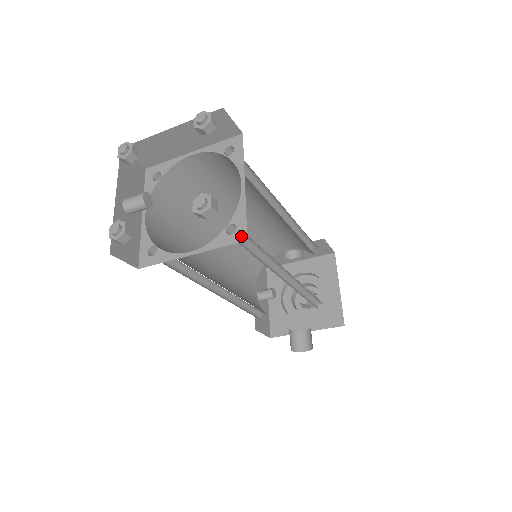
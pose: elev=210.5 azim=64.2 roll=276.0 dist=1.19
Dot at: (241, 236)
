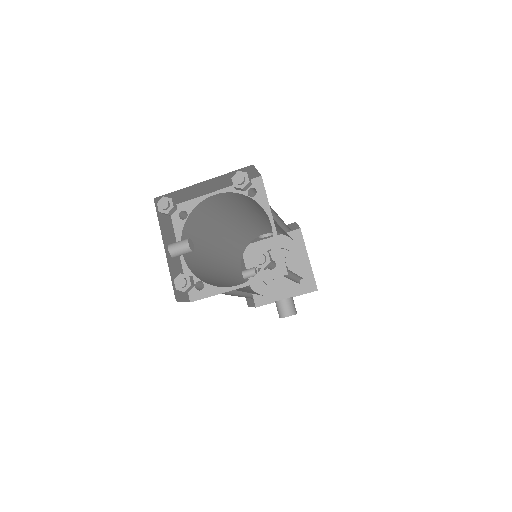
Dot at: (282, 271)
